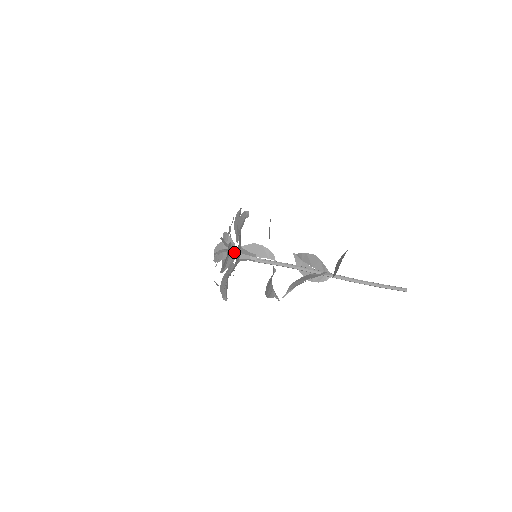
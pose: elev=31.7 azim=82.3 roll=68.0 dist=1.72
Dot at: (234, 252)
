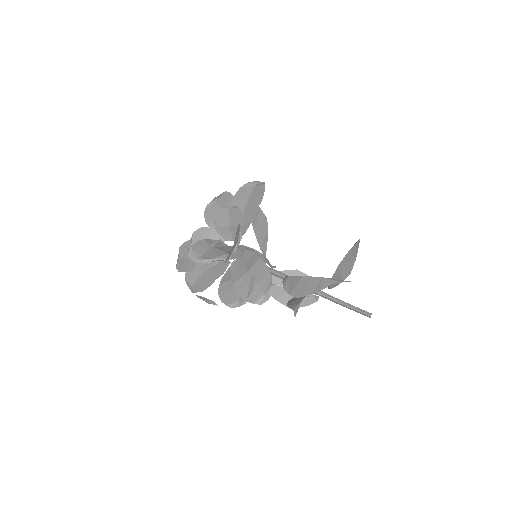
Dot at: occluded
